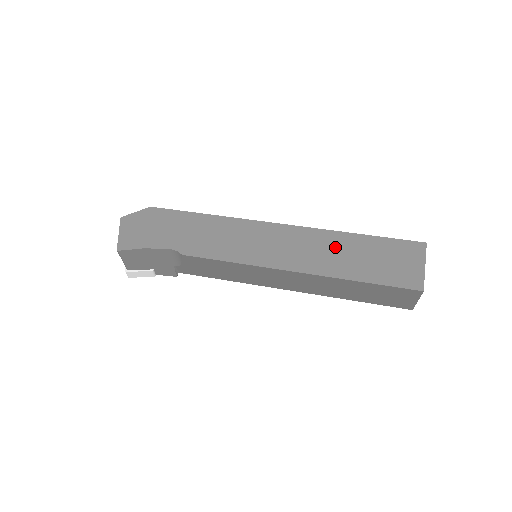
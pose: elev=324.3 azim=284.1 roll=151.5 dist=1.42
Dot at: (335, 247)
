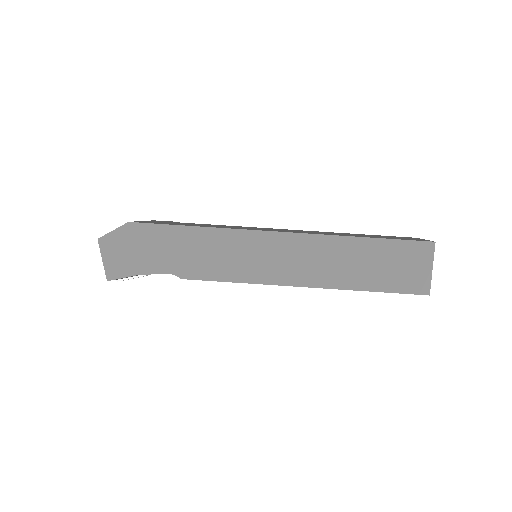
Dot at: (343, 255)
